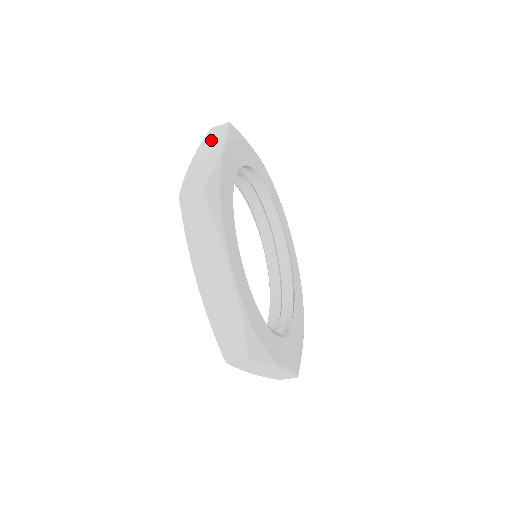
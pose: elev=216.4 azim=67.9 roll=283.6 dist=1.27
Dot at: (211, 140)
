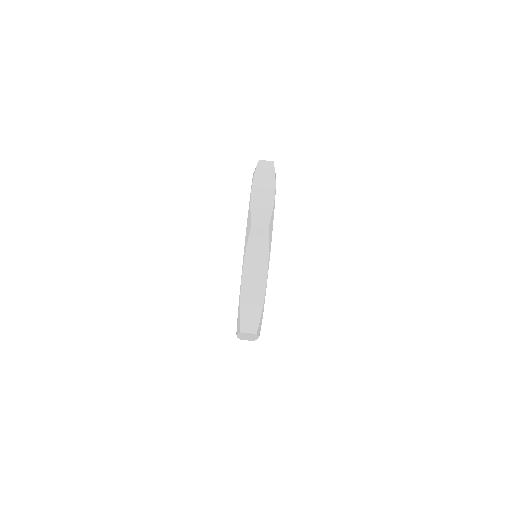
Dot at: (263, 175)
